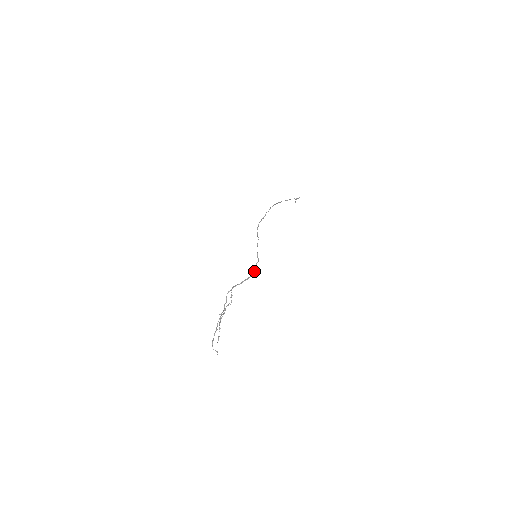
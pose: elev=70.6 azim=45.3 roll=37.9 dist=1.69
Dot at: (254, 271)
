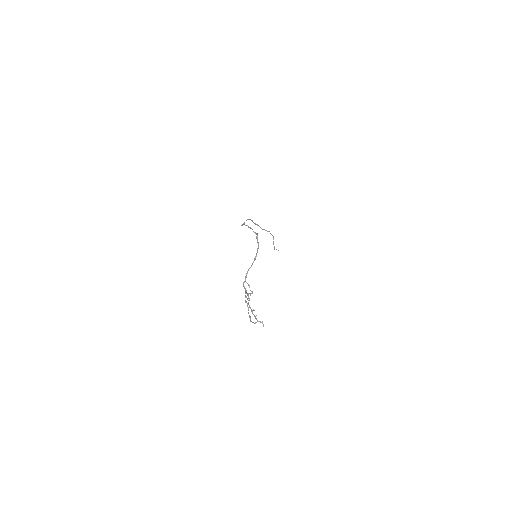
Dot at: (258, 243)
